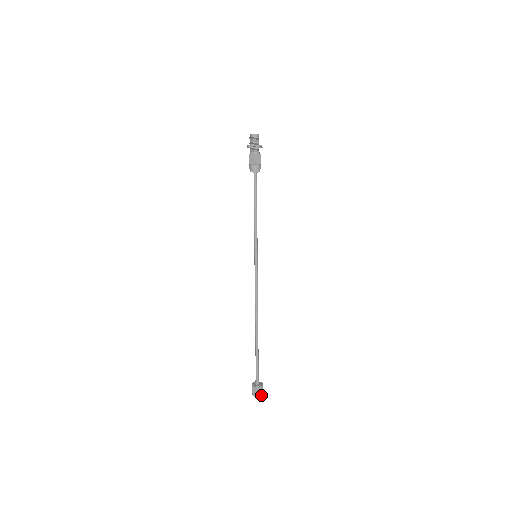
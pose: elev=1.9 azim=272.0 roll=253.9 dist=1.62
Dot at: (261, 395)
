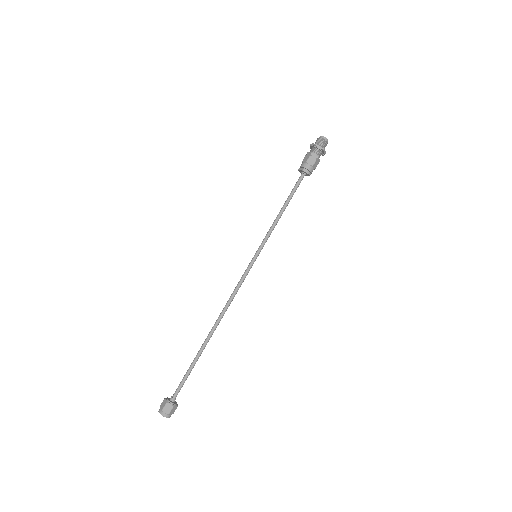
Dot at: (170, 416)
